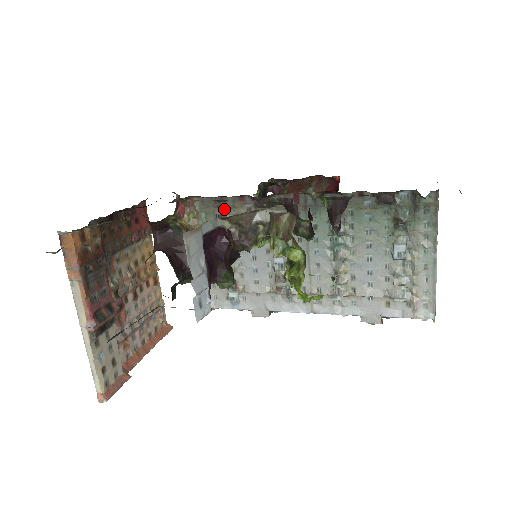
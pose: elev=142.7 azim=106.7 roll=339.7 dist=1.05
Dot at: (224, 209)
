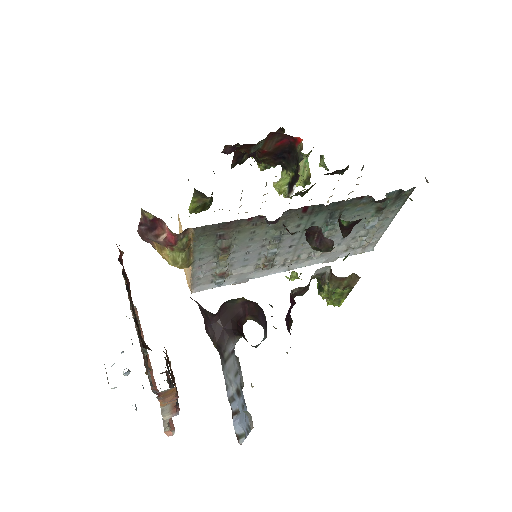
Dot at: (228, 230)
